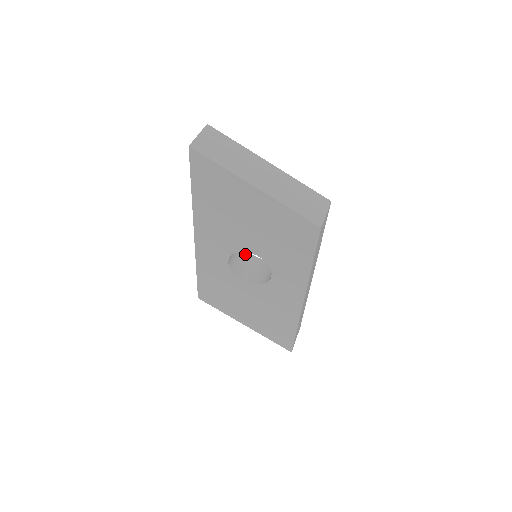
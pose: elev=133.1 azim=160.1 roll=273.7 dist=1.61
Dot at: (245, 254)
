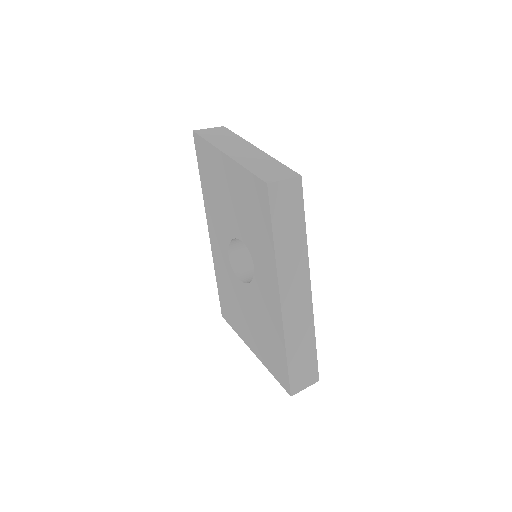
Dot at: occluded
